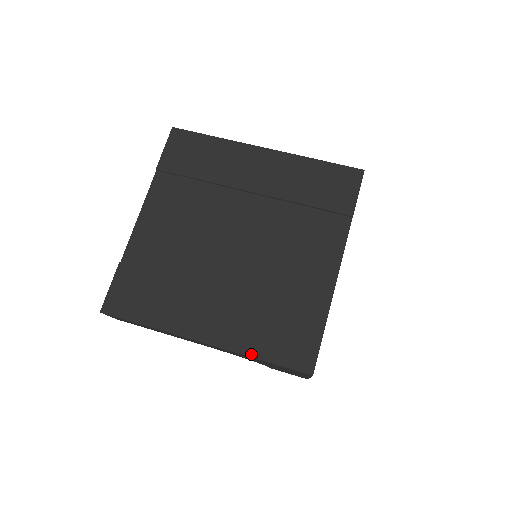
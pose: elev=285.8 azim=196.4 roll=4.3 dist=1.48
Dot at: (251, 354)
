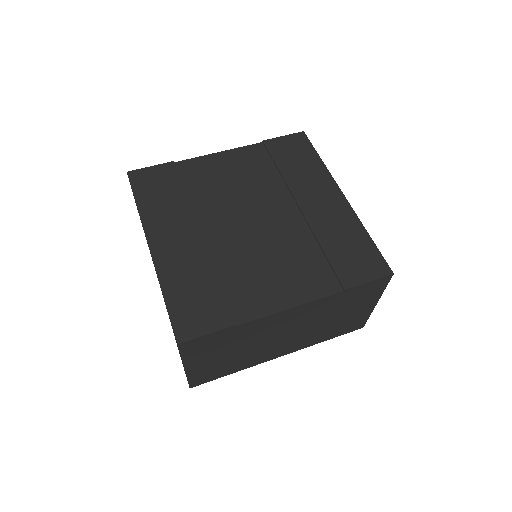
Dot at: (163, 286)
